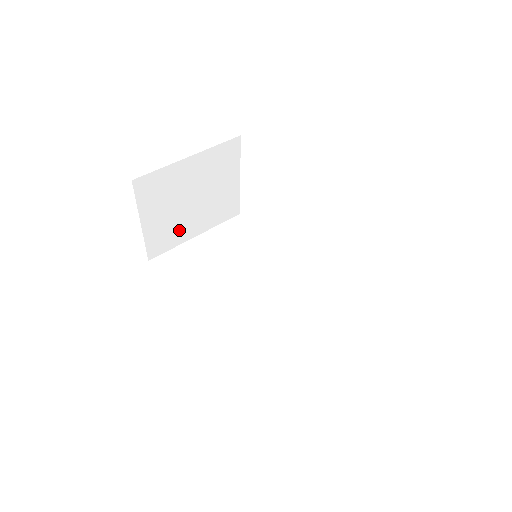
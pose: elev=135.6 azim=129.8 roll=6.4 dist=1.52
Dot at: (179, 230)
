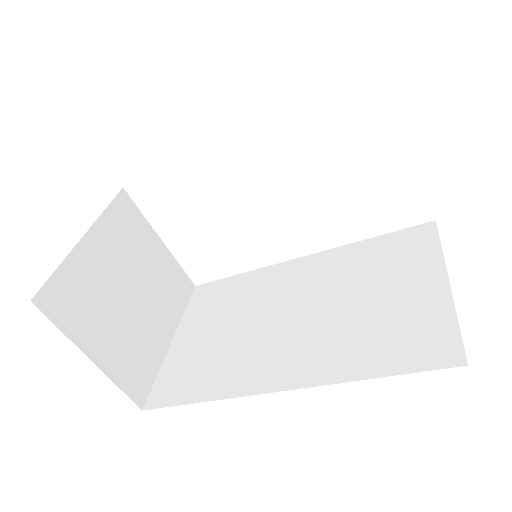
Dot at: (146, 343)
